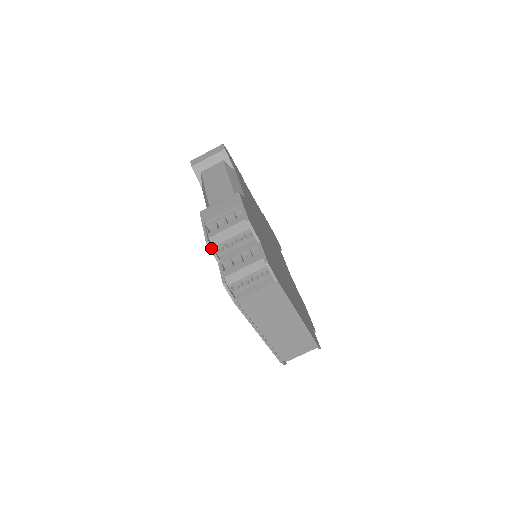
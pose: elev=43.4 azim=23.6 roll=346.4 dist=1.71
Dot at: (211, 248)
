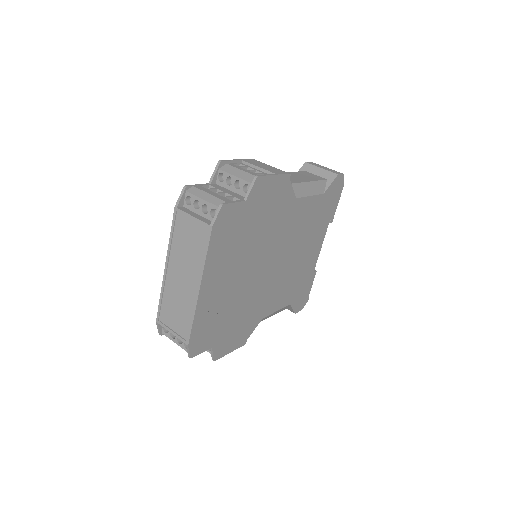
Dot at: (217, 167)
